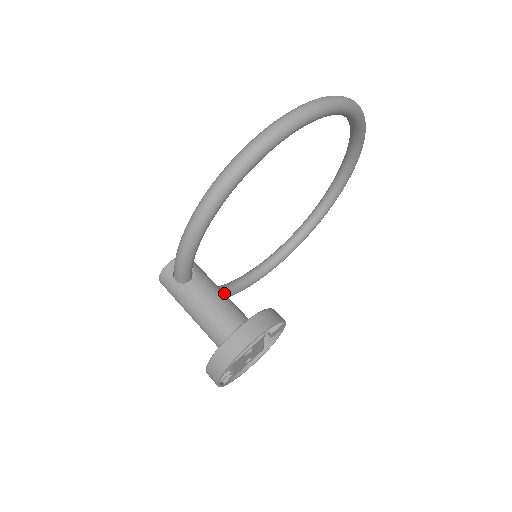
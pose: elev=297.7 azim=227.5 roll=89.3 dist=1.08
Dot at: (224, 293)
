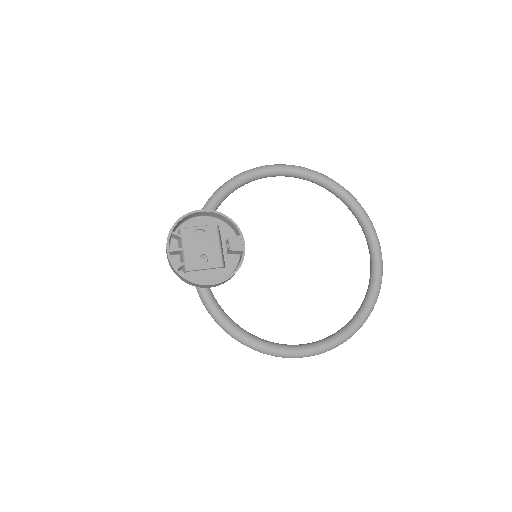
Dot at: occluded
